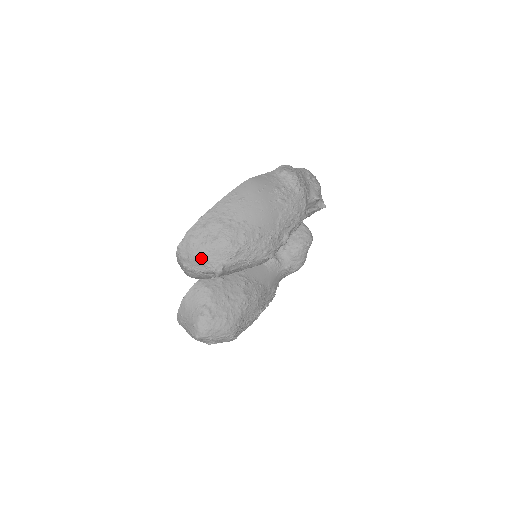
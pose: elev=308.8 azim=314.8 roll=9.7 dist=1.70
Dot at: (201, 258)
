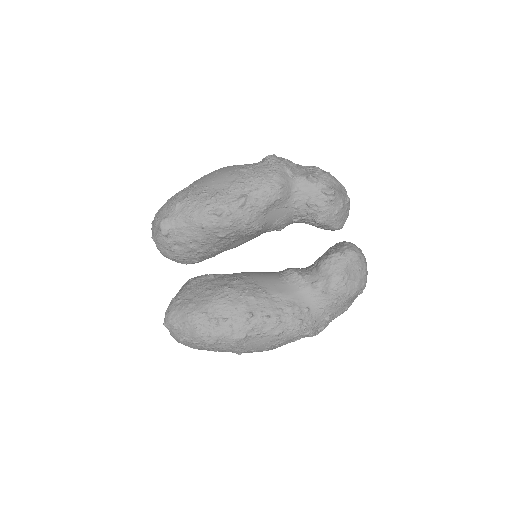
Dot at: (155, 221)
